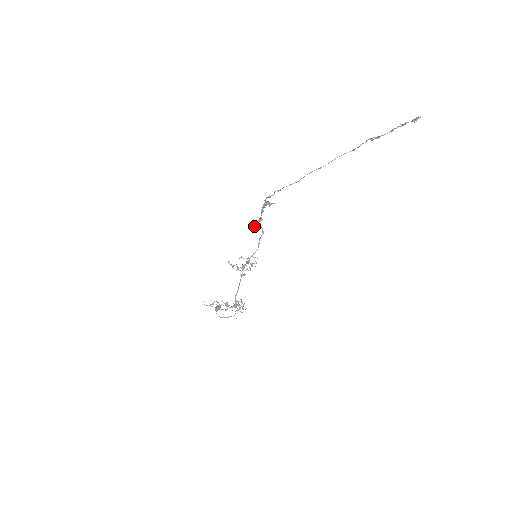
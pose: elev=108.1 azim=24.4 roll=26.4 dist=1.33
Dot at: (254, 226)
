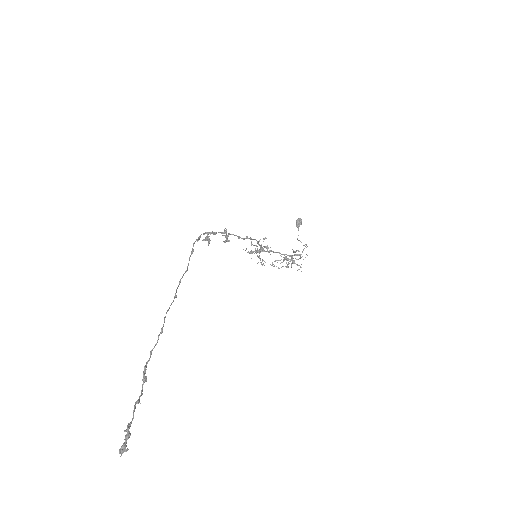
Dot at: (224, 242)
